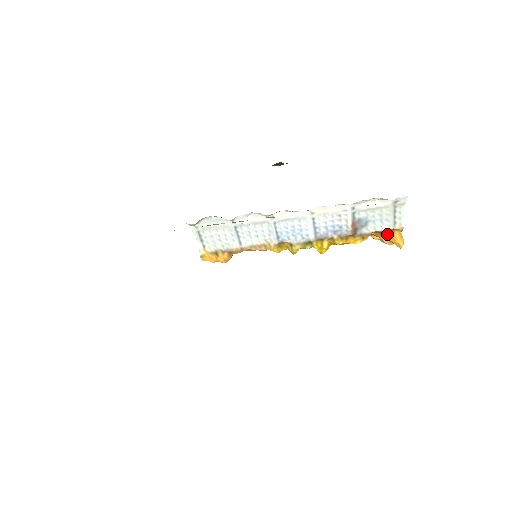
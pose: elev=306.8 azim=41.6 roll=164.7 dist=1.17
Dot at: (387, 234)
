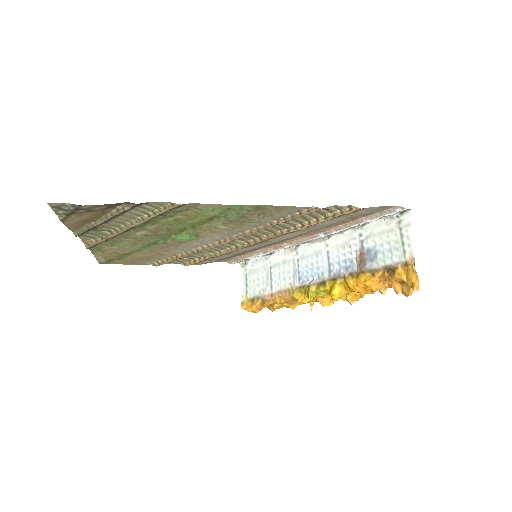
Dot at: (399, 270)
